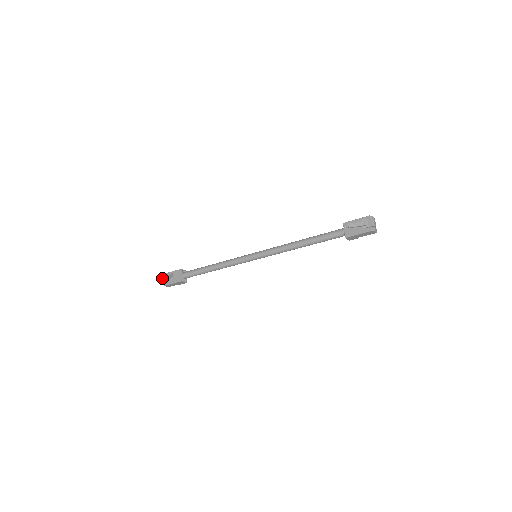
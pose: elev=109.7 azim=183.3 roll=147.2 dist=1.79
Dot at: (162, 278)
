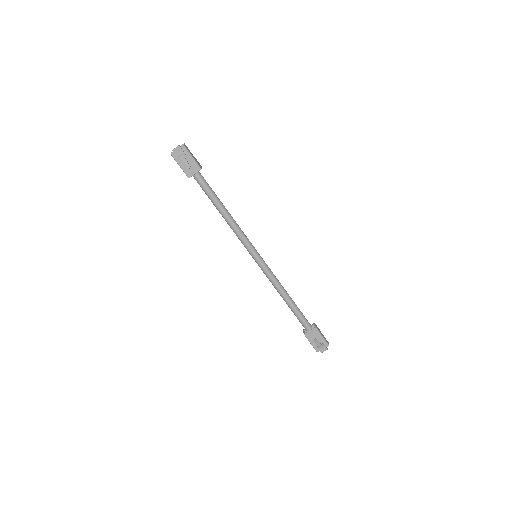
Dot at: (178, 148)
